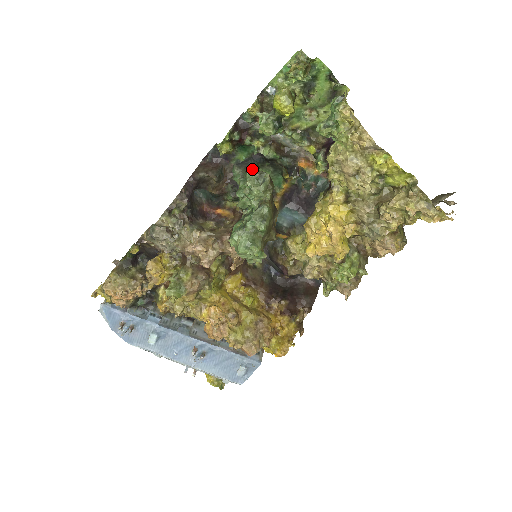
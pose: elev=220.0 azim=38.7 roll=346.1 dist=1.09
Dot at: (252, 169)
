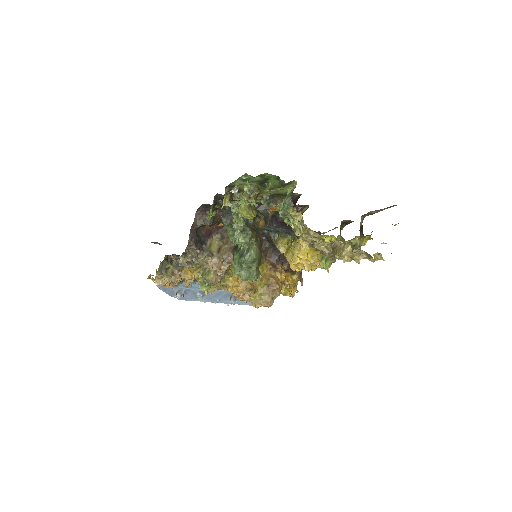
Dot at: (236, 224)
